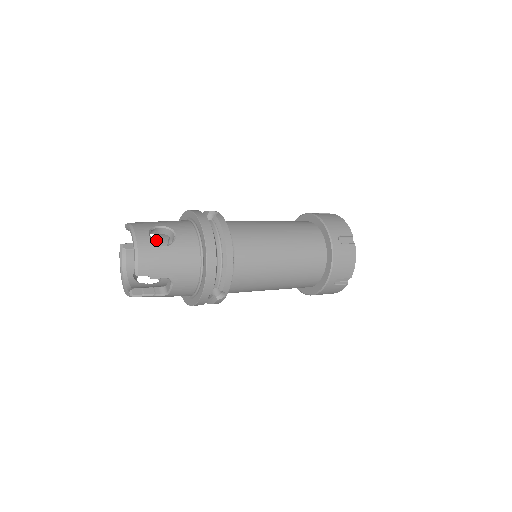
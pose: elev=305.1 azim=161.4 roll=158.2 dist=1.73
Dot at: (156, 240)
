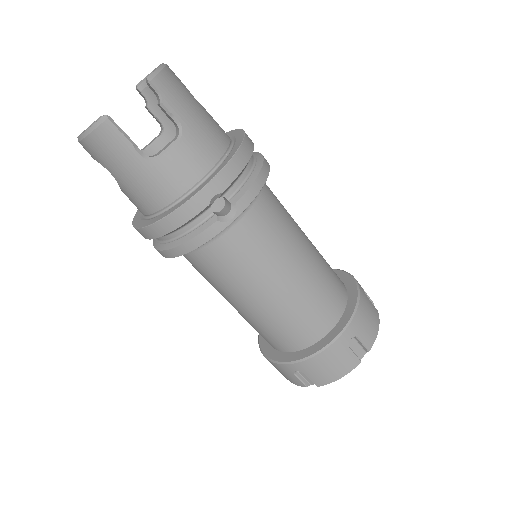
Dot at: (149, 146)
